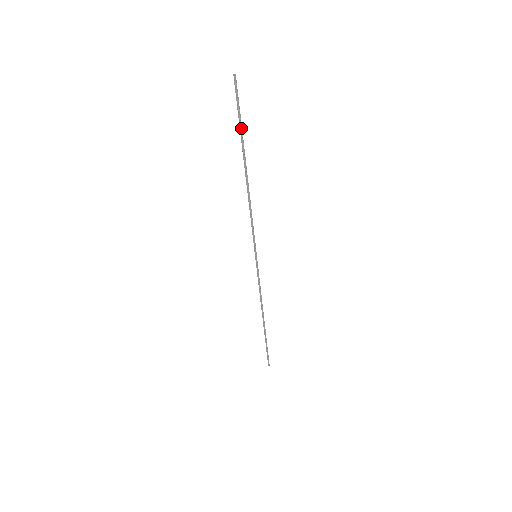
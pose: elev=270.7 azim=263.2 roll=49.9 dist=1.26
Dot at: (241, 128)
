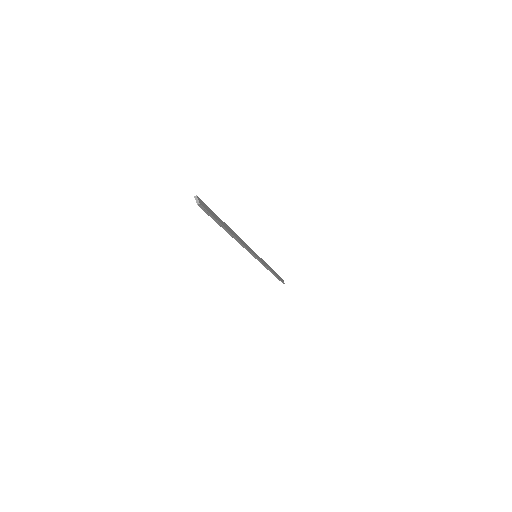
Dot at: (217, 222)
